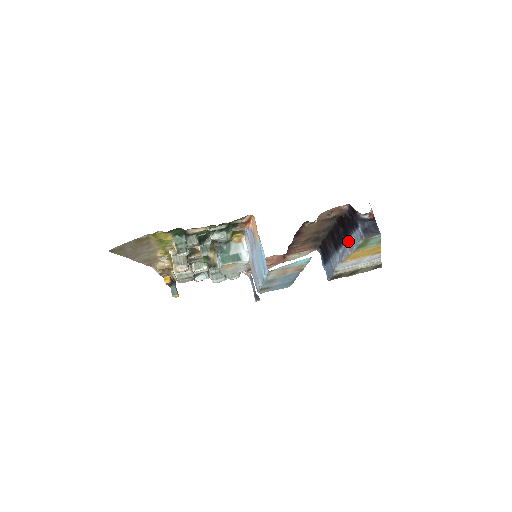
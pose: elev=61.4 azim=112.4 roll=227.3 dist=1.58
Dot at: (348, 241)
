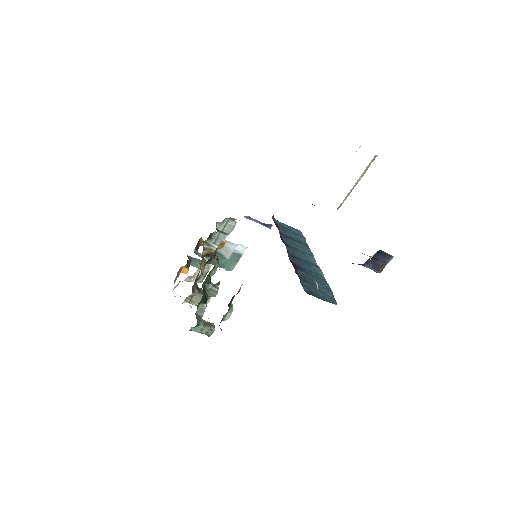
Dot at: occluded
